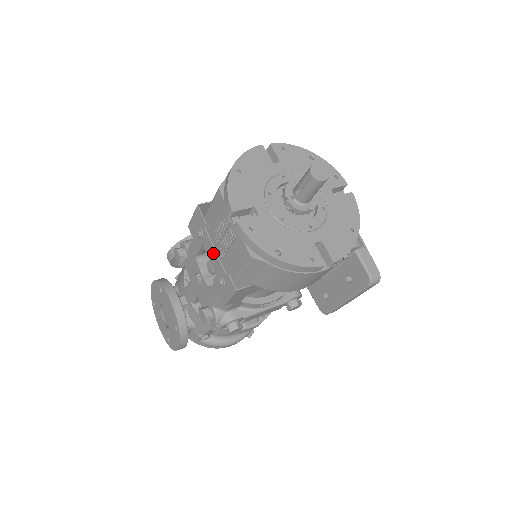
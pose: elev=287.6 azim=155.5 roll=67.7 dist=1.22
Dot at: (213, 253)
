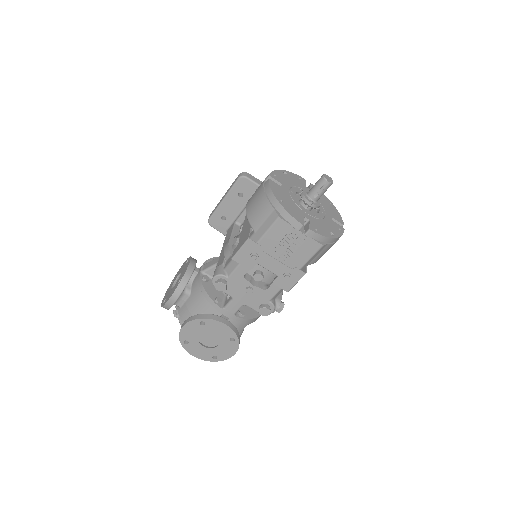
Dot at: (274, 262)
